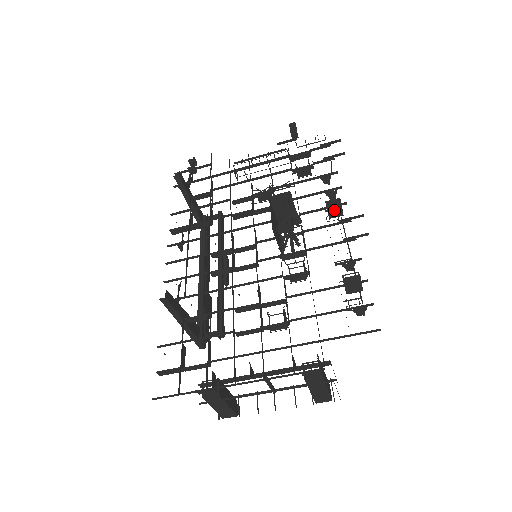
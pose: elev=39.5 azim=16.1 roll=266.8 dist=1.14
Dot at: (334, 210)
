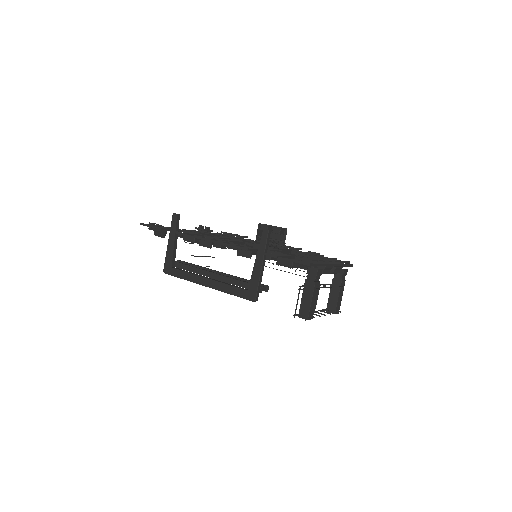
Dot at: occluded
